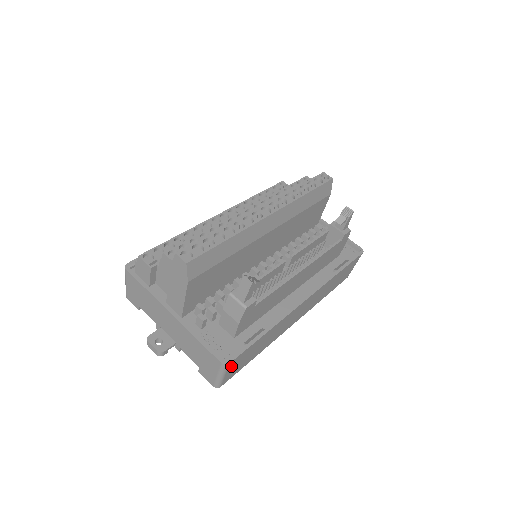
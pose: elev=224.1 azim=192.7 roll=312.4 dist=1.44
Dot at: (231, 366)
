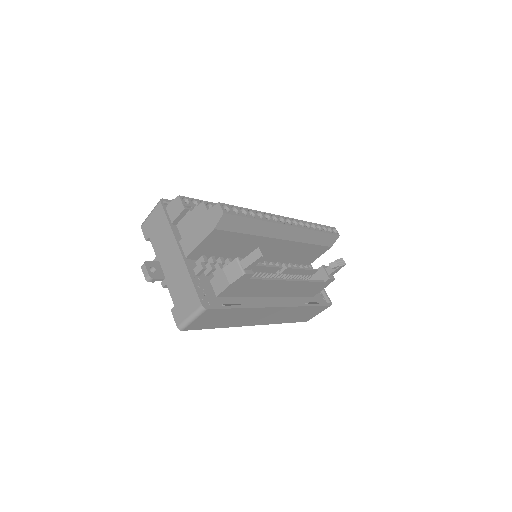
Dot at: (205, 314)
